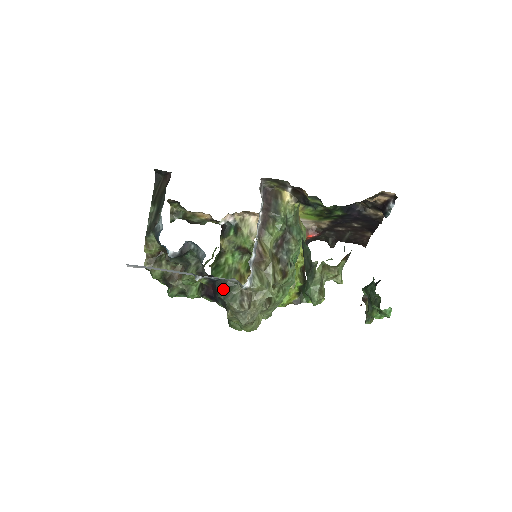
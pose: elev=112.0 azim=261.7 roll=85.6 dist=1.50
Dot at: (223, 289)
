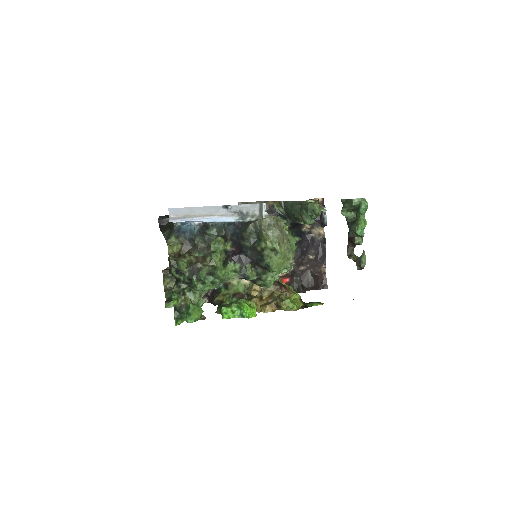
Dot at: (249, 223)
